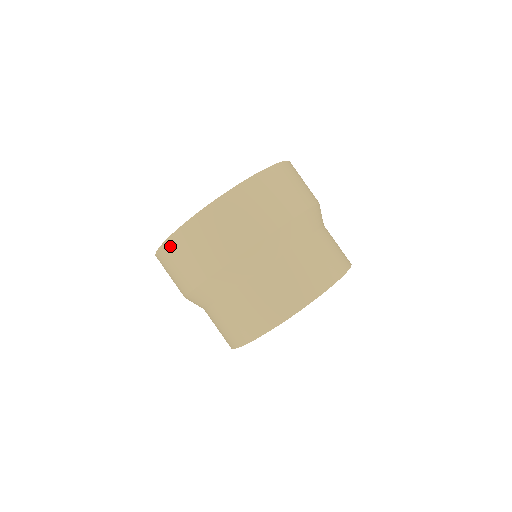
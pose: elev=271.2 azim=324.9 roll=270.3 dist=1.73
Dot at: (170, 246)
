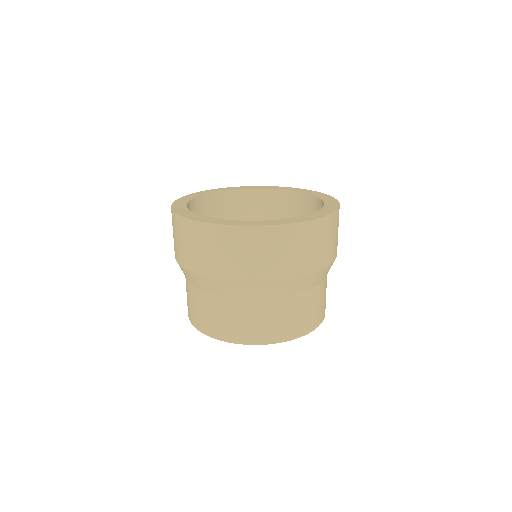
Dot at: (247, 233)
